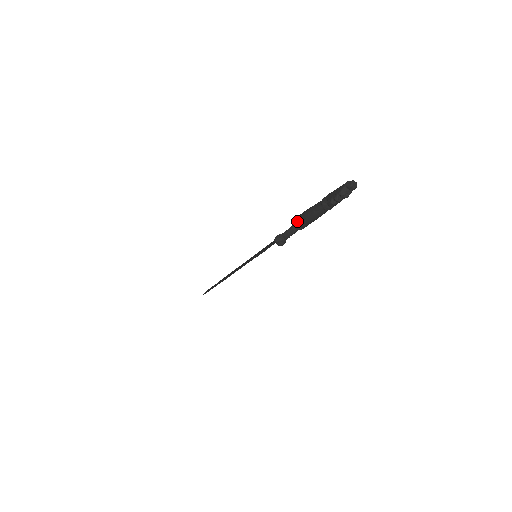
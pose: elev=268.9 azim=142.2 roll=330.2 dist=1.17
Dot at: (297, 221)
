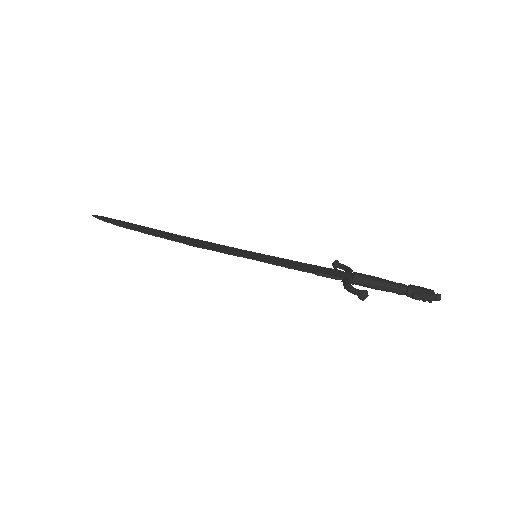
Dot at: (360, 279)
